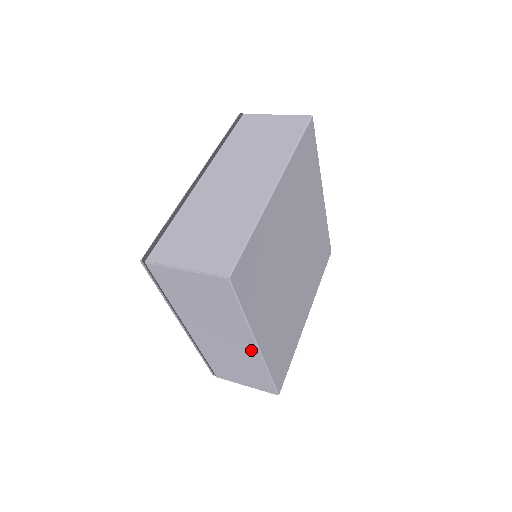
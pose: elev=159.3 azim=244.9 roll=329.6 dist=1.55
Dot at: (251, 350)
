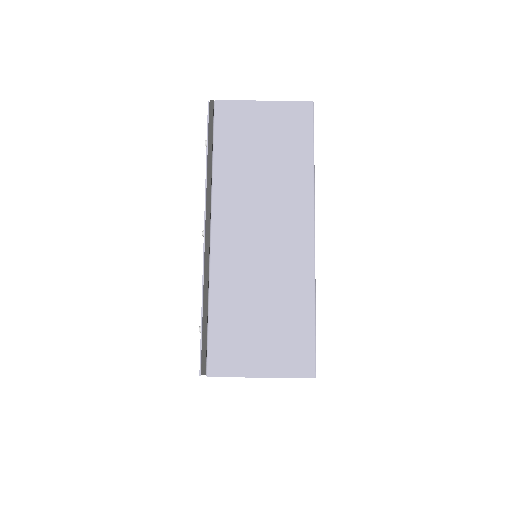
Dot at: occluded
